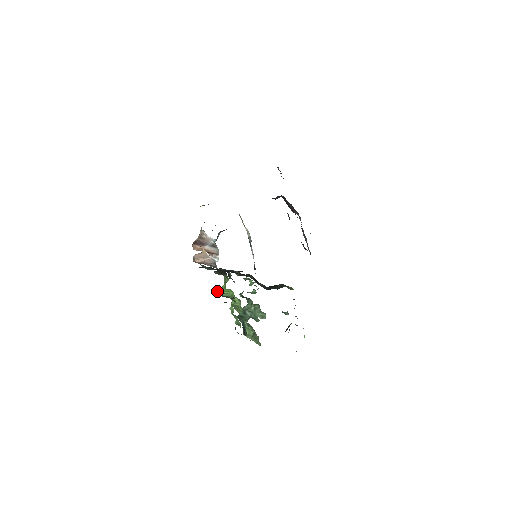
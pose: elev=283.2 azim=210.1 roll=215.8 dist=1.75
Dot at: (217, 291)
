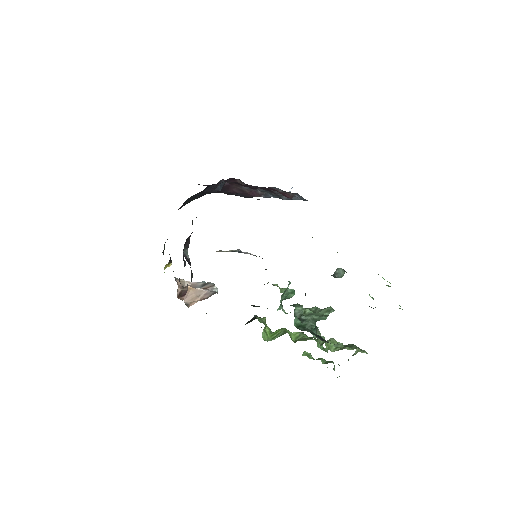
Dot at: (263, 339)
